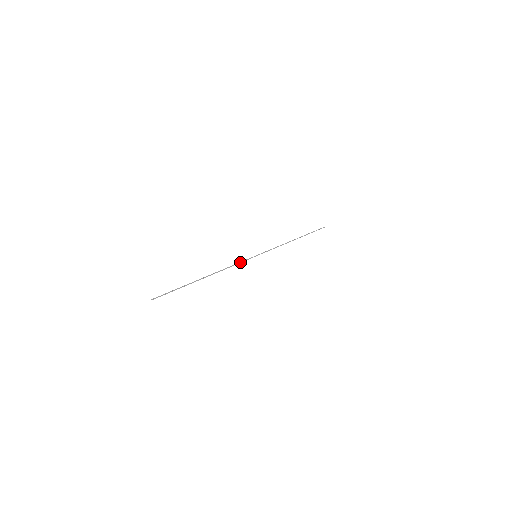
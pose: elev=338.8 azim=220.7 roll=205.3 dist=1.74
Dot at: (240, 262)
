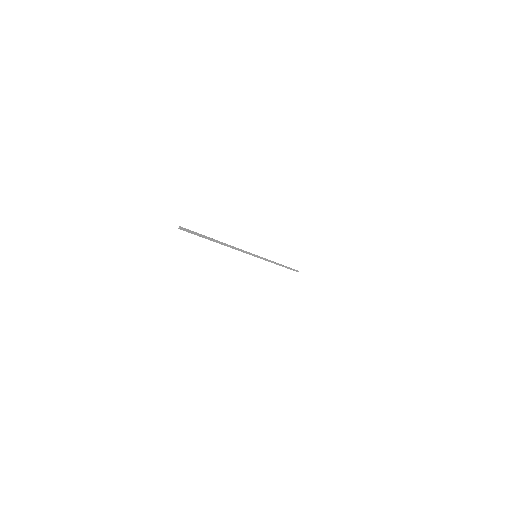
Dot at: (245, 251)
